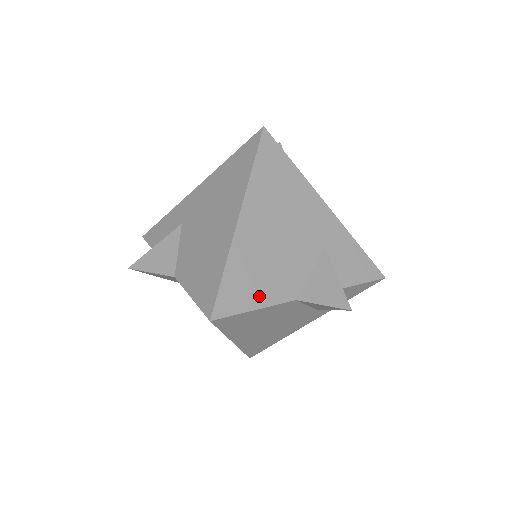
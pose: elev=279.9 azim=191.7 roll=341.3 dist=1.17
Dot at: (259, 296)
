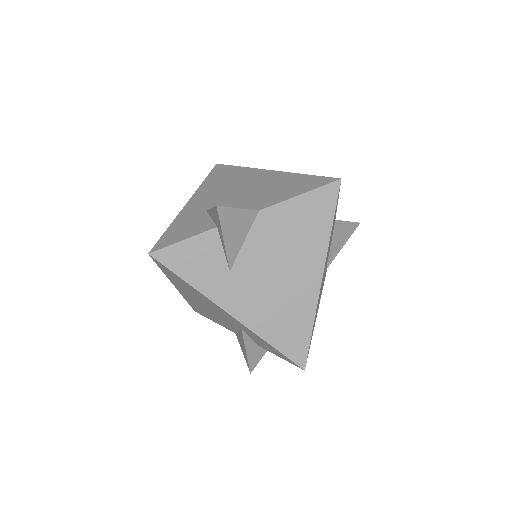
Dot at: occluded
